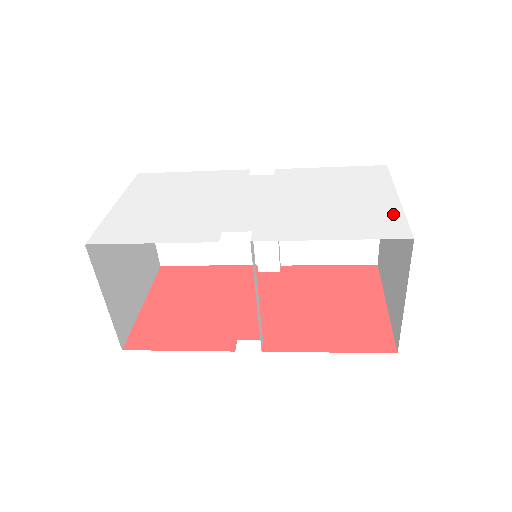
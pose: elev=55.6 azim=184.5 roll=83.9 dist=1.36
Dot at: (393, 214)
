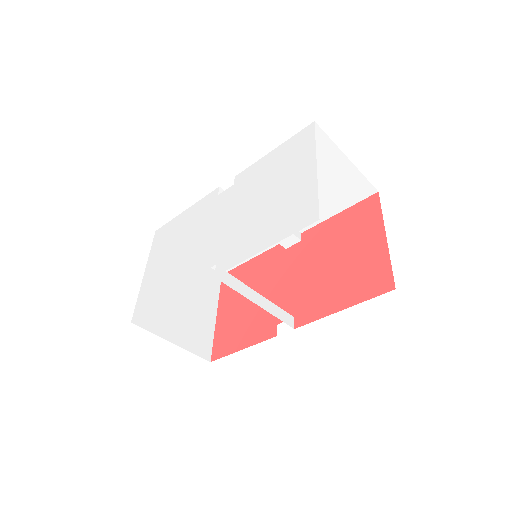
Dot at: (309, 194)
